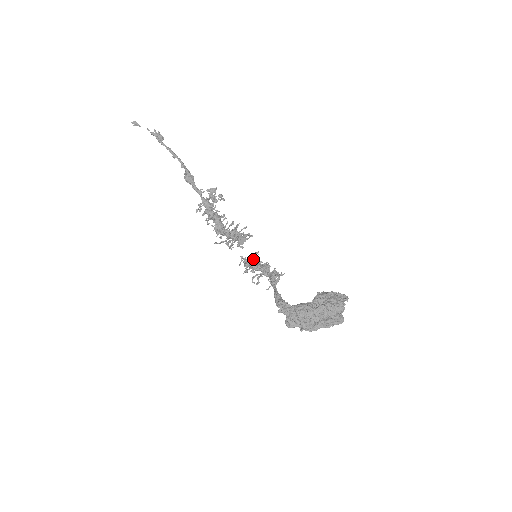
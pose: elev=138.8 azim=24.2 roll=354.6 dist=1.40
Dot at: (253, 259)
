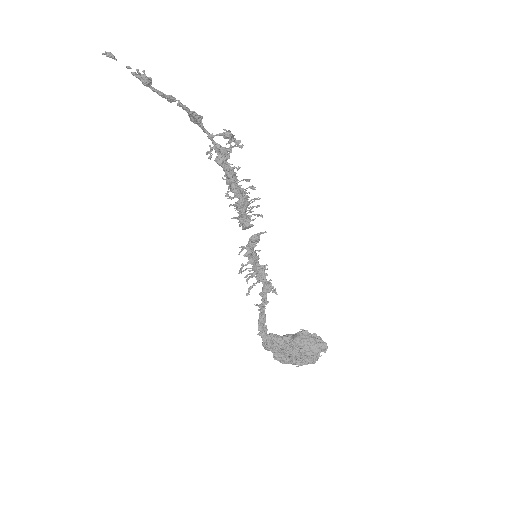
Dot at: (253, 257)
